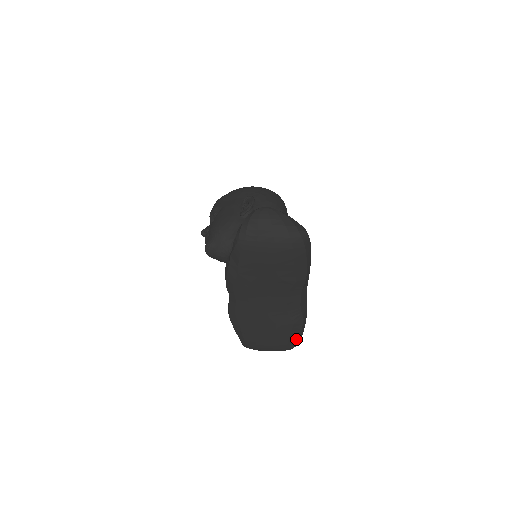
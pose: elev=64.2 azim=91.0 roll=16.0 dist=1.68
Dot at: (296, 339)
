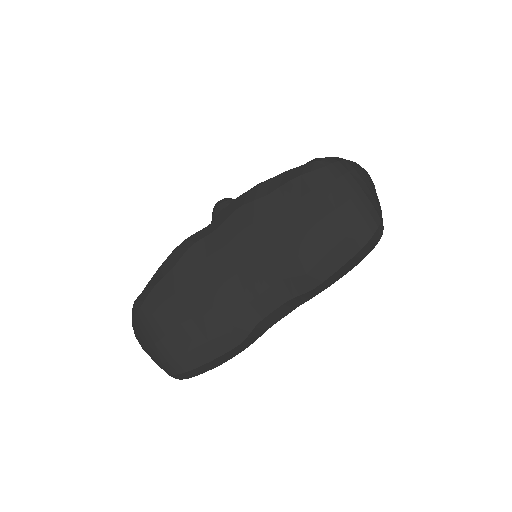
Dot at: (198, 362)
